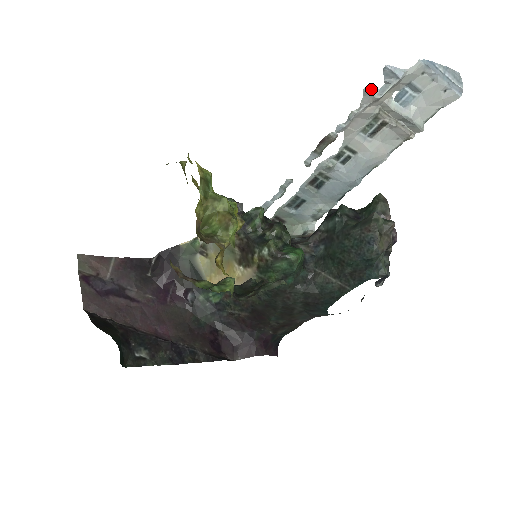
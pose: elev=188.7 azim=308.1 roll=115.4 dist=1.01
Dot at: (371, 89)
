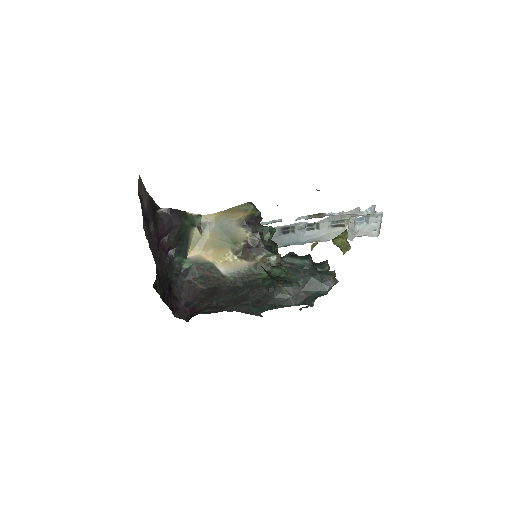
Dot at: (360, 209)
